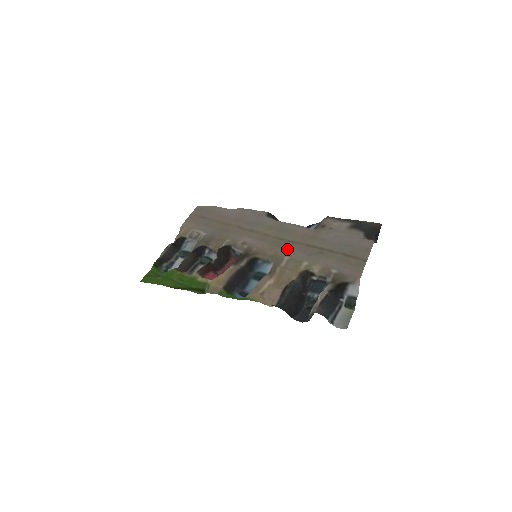
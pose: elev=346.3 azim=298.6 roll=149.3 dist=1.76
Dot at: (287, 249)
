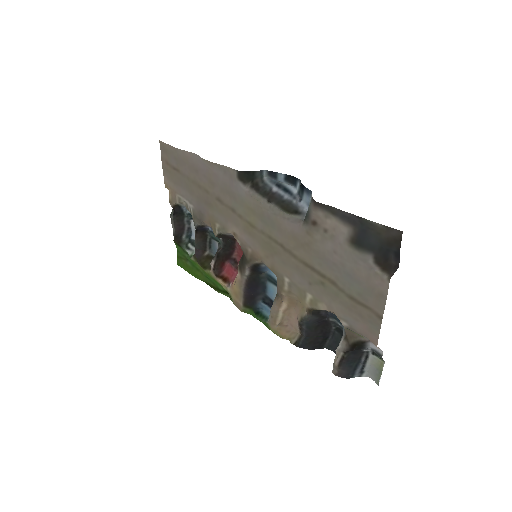
Dot at: (282, 265)
